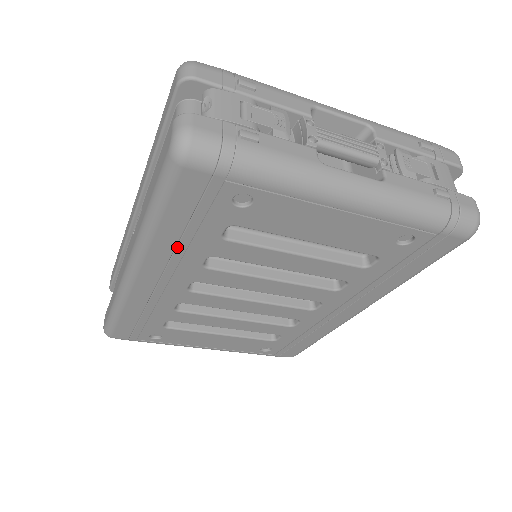
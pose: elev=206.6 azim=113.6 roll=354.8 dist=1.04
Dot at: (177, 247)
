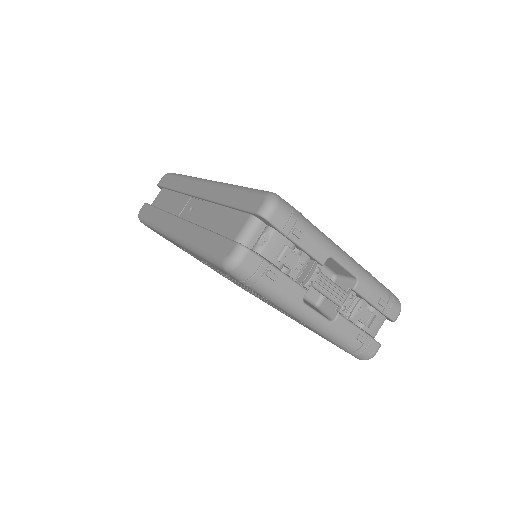
Dot at: occluded
